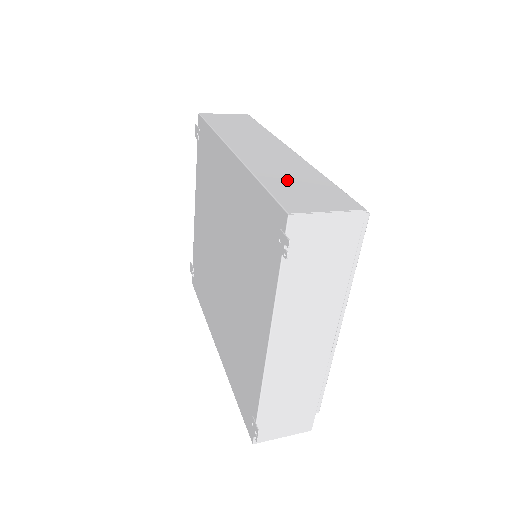
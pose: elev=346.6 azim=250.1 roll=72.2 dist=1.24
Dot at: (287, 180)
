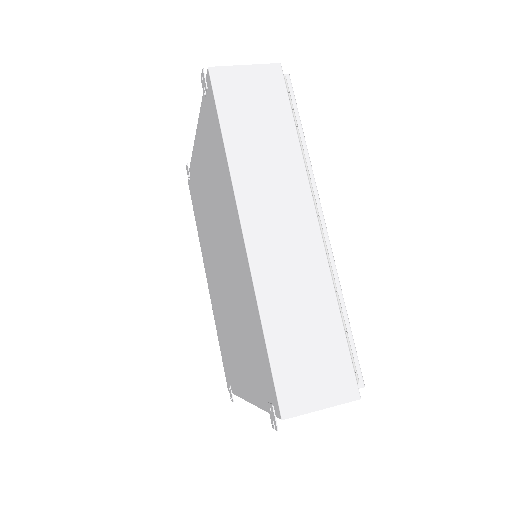
Dot at: (295, 328)
